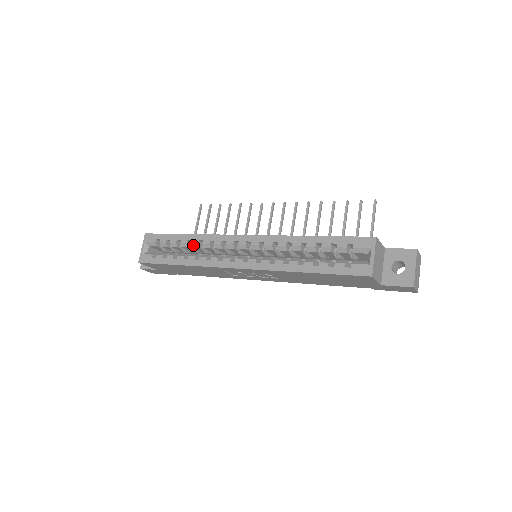
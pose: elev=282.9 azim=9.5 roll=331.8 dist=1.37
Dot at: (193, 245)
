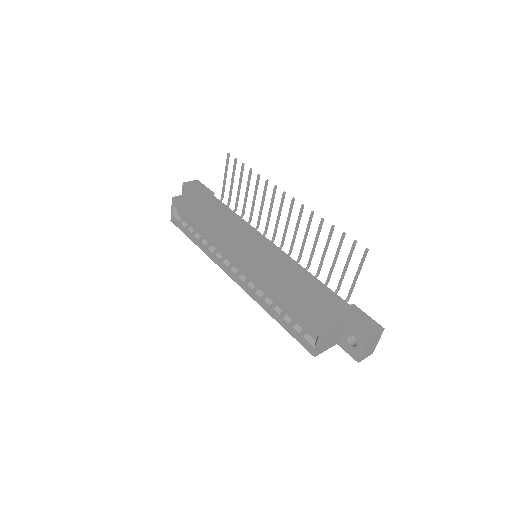
Dot at: occluded
